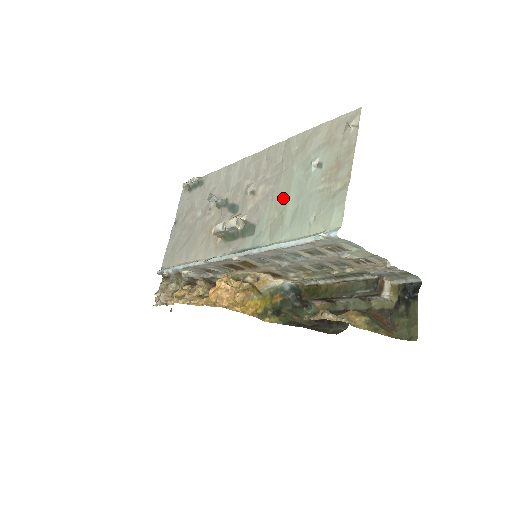
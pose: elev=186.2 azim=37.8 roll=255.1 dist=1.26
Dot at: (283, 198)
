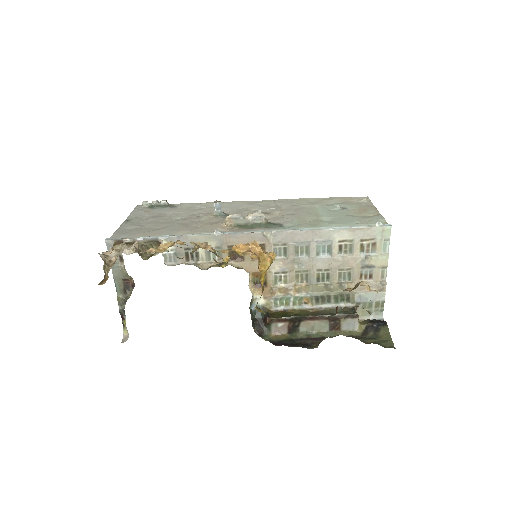
Dot at: (313, 215)
